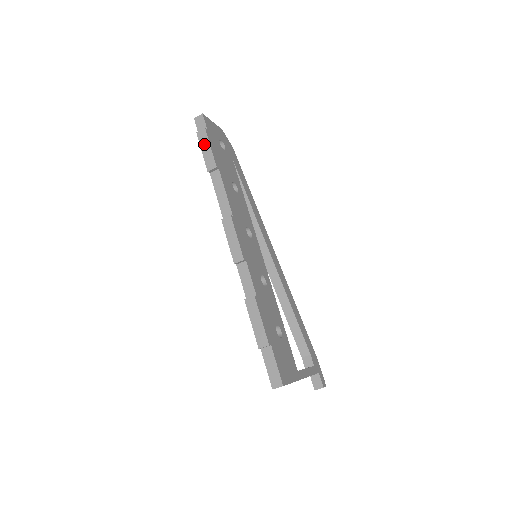
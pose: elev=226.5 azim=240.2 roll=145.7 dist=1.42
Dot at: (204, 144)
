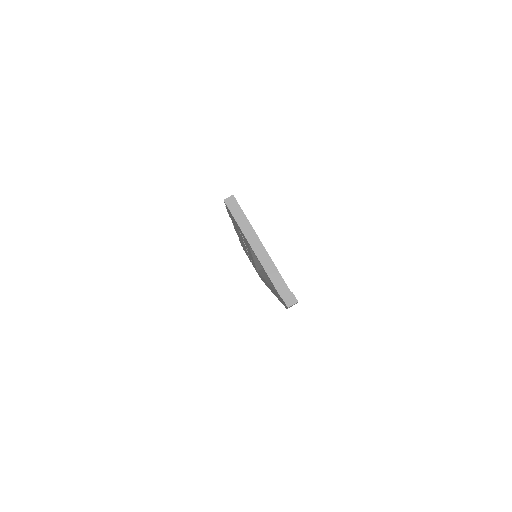
Dot at: occluded
